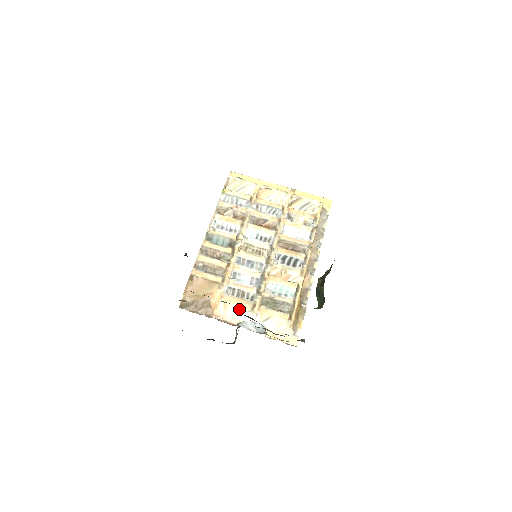
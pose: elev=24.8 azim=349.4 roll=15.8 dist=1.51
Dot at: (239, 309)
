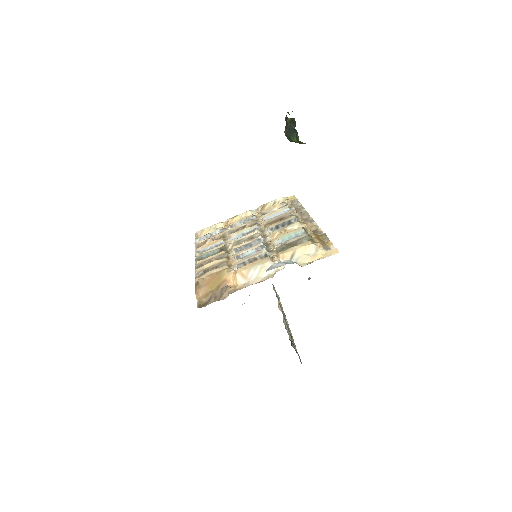
Dot at: (259, 268)
